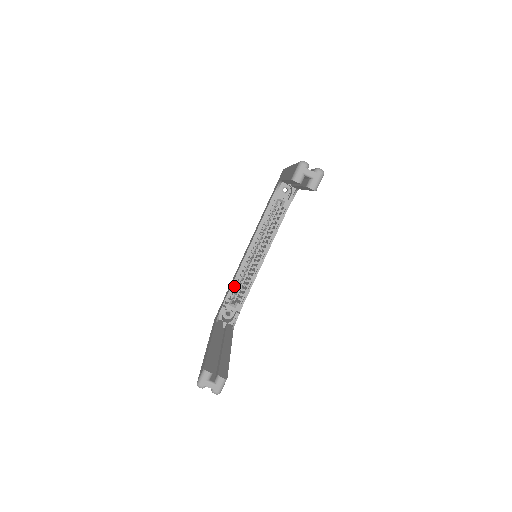
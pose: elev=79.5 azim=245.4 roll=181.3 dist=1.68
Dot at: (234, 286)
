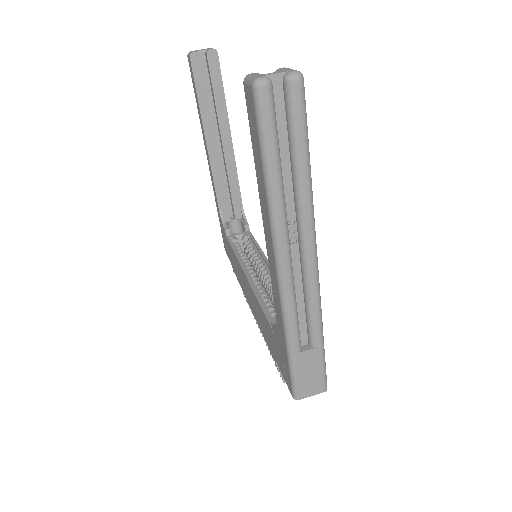
Dot at: (266, 309)
